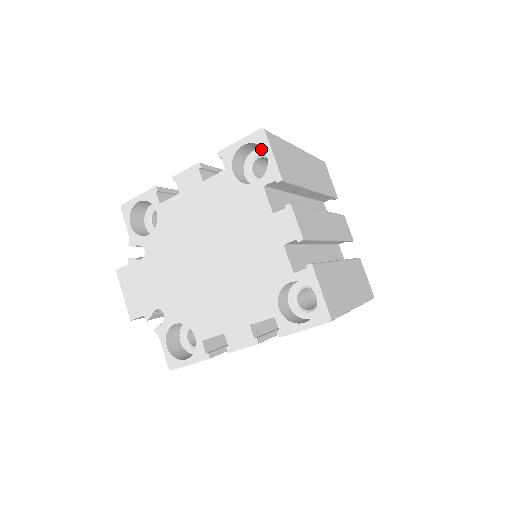
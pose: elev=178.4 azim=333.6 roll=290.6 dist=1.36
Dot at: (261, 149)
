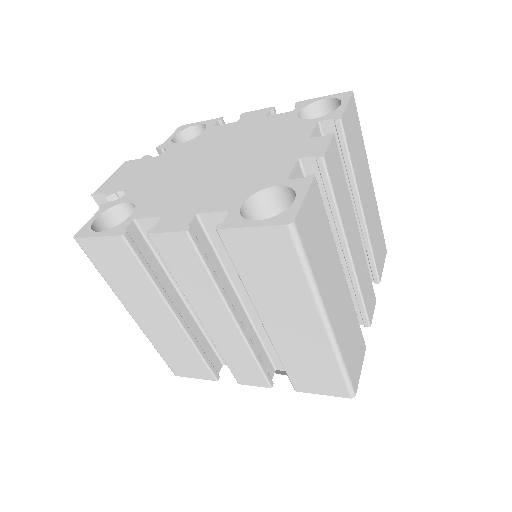
Dot at: occluded
